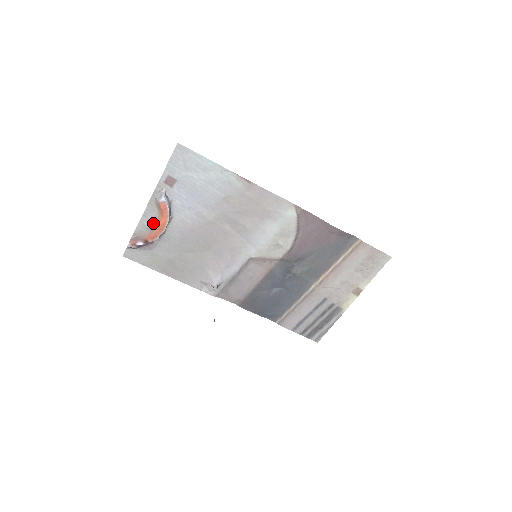
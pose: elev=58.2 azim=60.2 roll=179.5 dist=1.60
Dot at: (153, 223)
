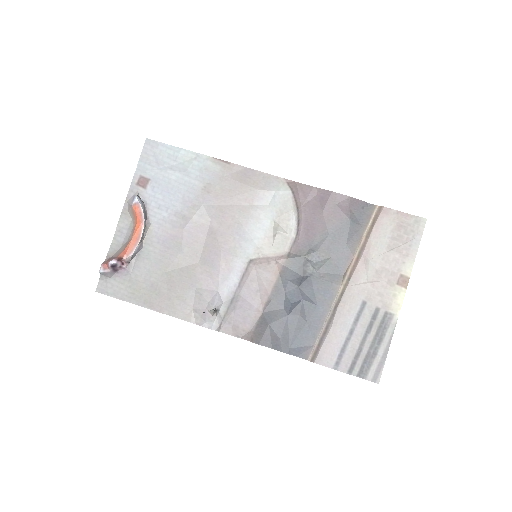
Dot at: (128, 236)
